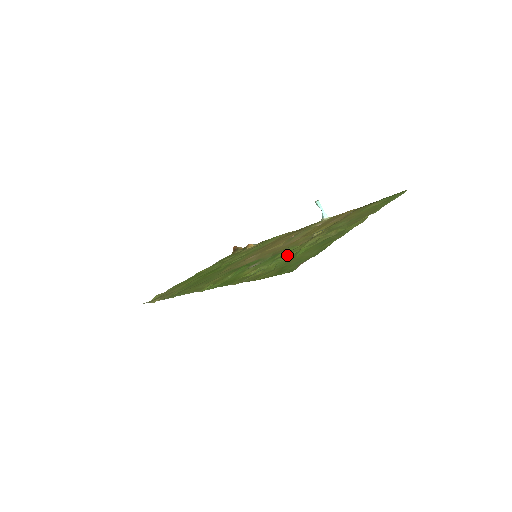
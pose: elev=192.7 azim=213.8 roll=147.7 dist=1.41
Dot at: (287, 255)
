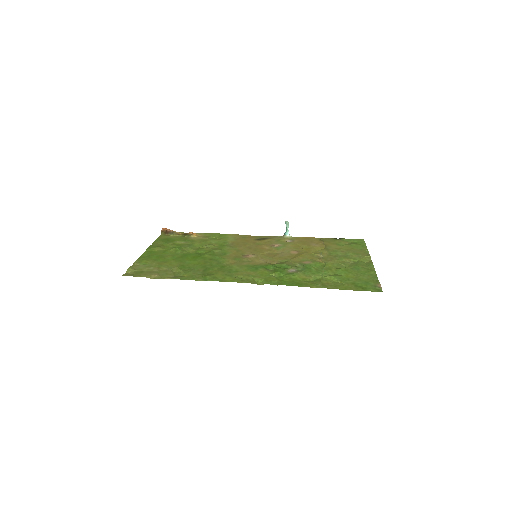
Dot at: (329, 270)
